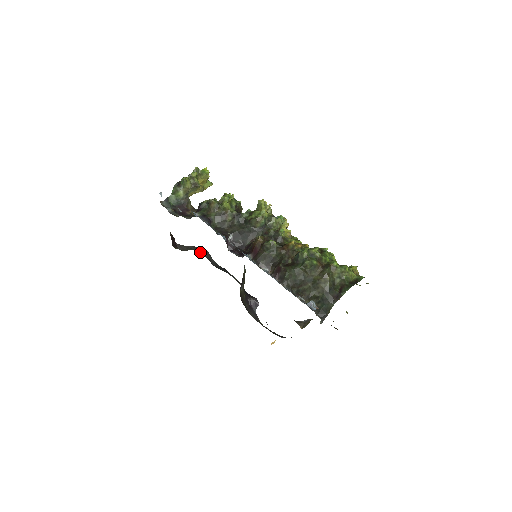
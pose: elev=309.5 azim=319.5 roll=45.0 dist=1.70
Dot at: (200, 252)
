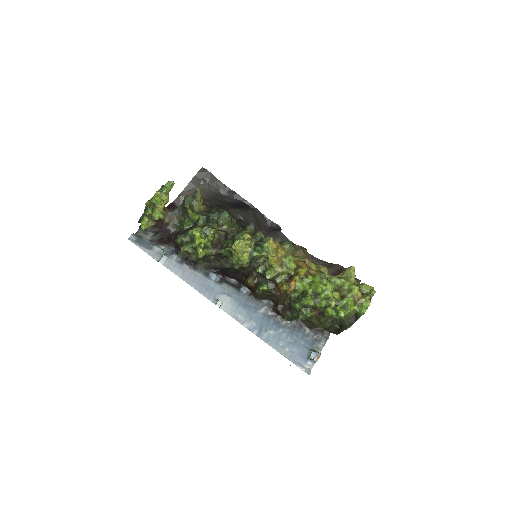
Dot at: (202, 186)
